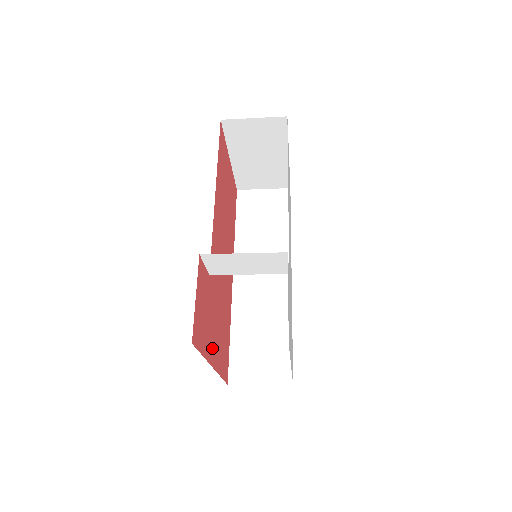
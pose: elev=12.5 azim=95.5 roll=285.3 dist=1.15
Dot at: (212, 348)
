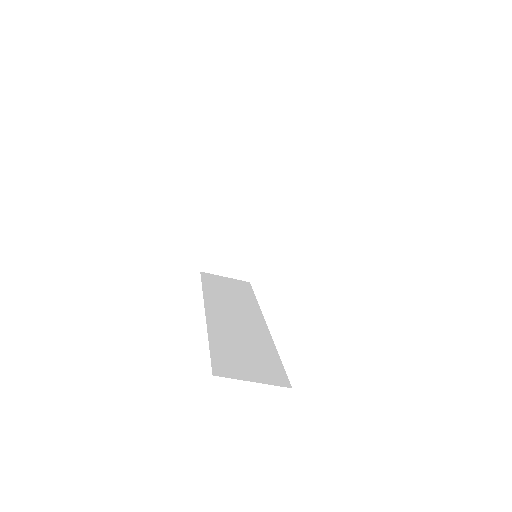
Dot at: occluded
